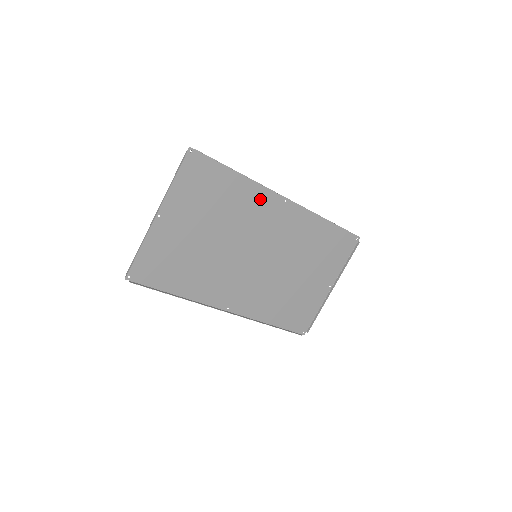
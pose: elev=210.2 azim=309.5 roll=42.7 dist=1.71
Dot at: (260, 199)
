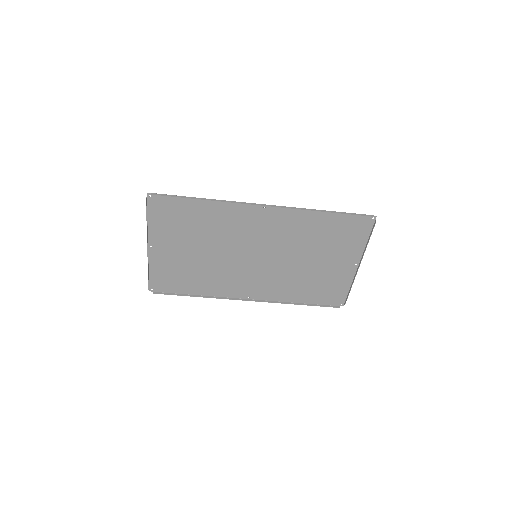
Dot at: (236, 212)
